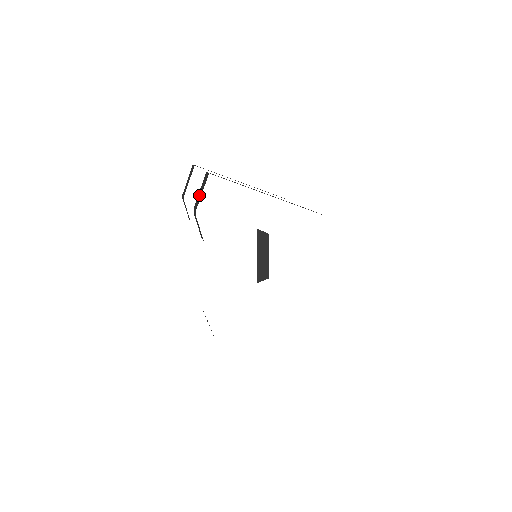
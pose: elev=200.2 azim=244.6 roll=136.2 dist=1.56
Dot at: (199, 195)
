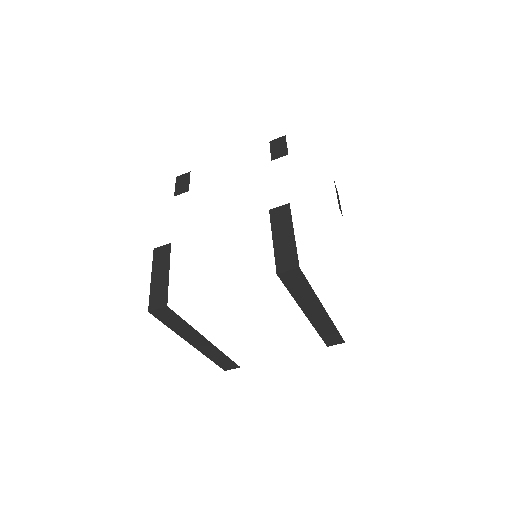
Dot at: occluded
